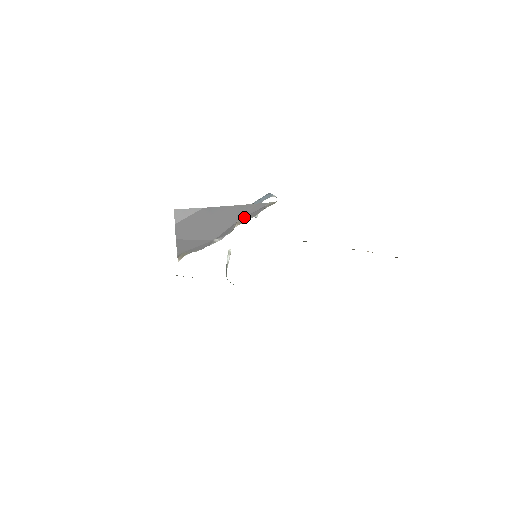
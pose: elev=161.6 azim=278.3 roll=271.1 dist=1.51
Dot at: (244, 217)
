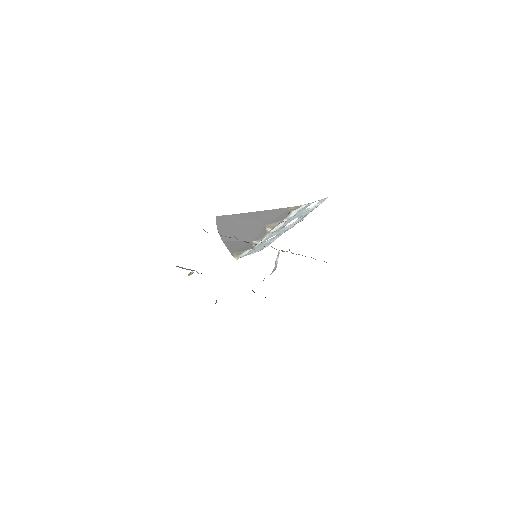
Dot at: (271, 221)
